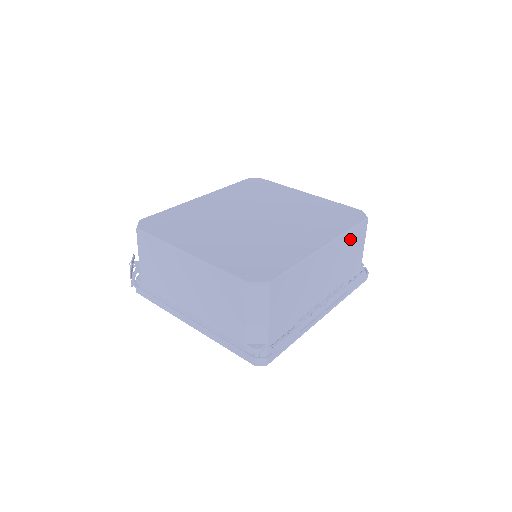
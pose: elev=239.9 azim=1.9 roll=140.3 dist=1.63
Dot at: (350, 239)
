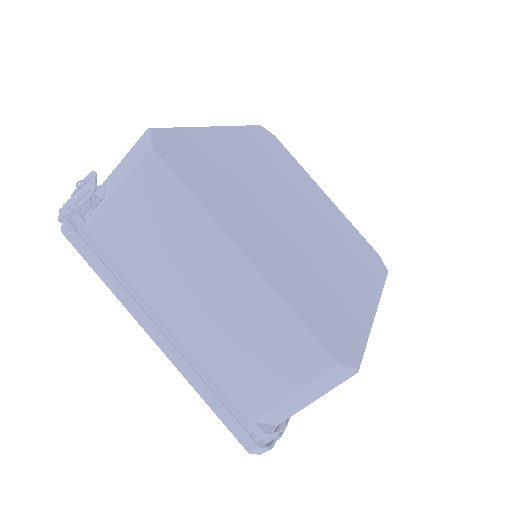
Dot at: occluded
